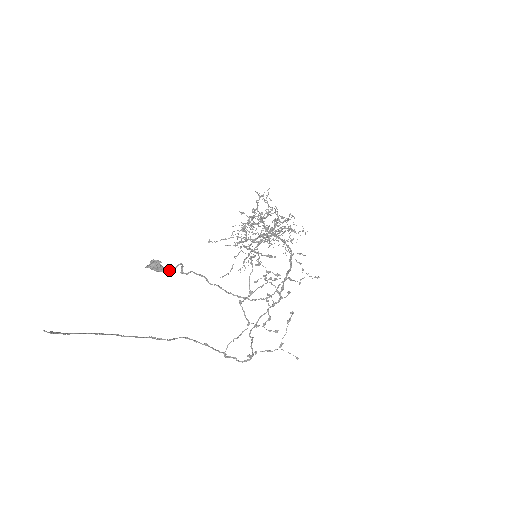
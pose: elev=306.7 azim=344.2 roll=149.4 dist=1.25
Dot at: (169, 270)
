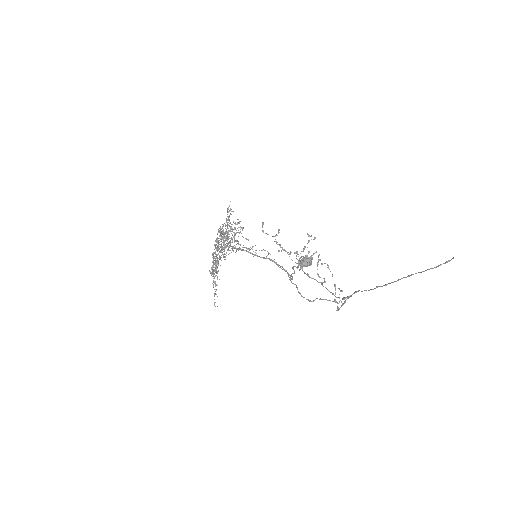
Dot at: occluded
